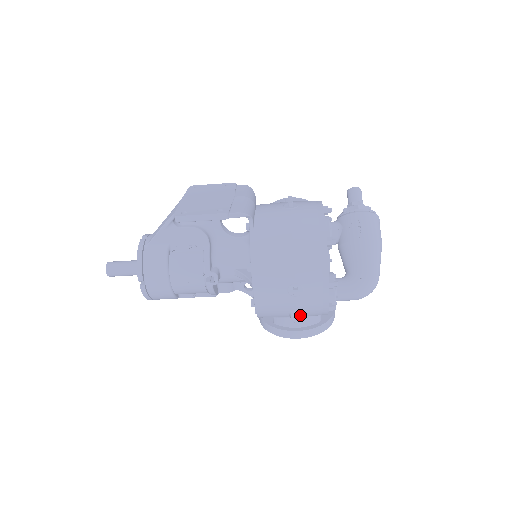
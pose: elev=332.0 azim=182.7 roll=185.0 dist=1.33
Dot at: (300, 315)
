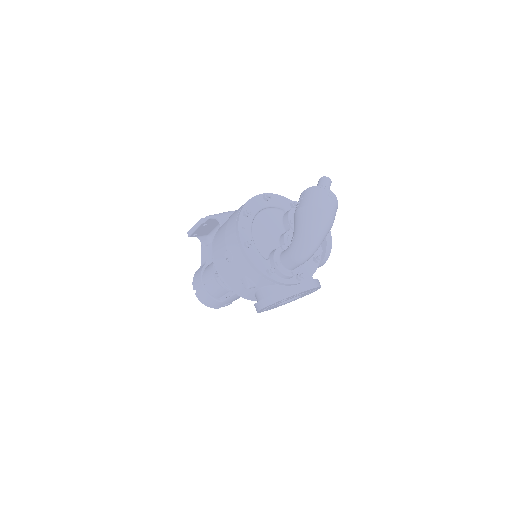
Dot at: (246, 280)
